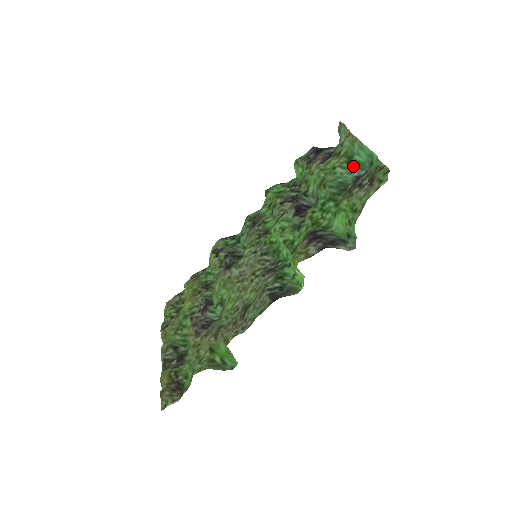
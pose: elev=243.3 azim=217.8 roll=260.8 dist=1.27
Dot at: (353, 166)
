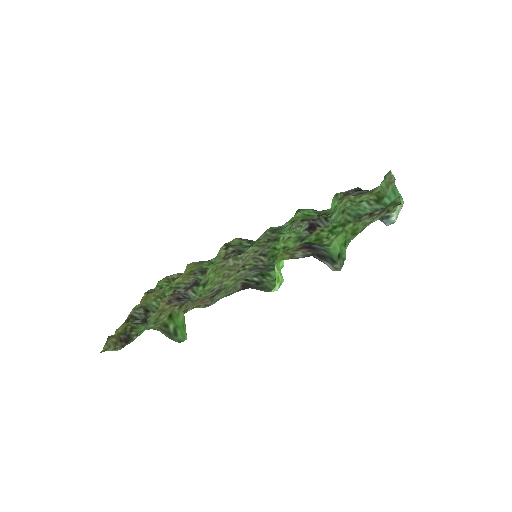
Dot at: (379, 206)
